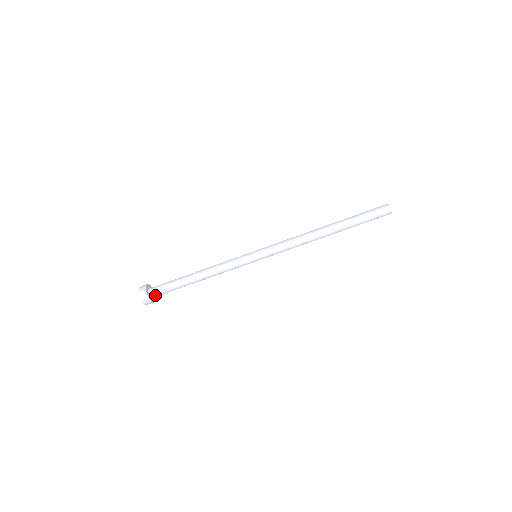
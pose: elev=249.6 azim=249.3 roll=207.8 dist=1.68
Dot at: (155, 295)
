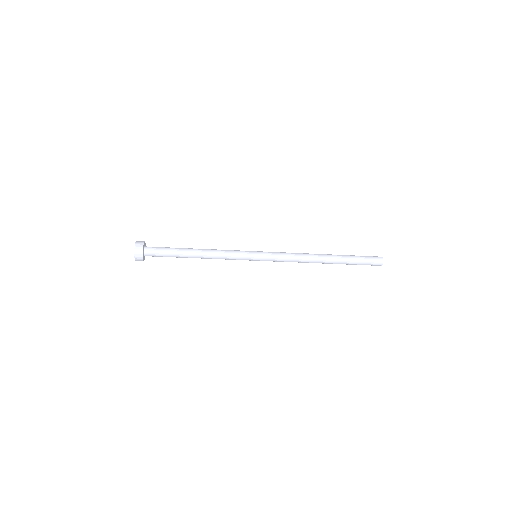
Dot at: occluded
